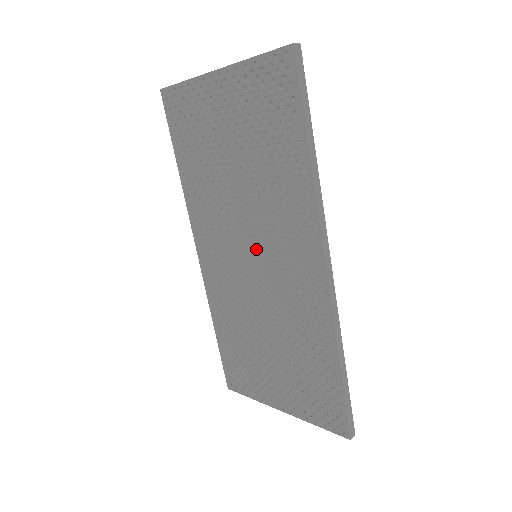
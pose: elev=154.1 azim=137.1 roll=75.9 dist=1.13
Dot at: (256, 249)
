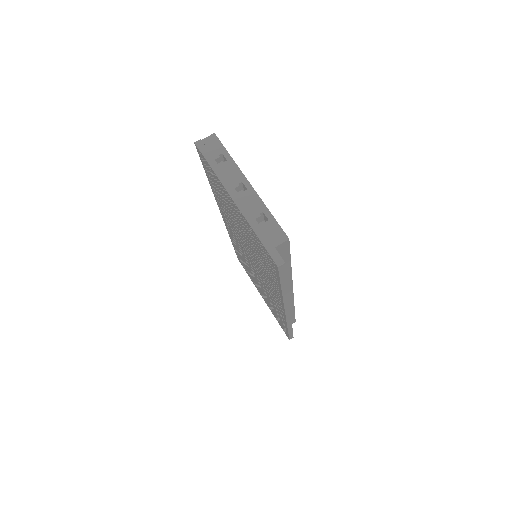
Dot at: occluded
